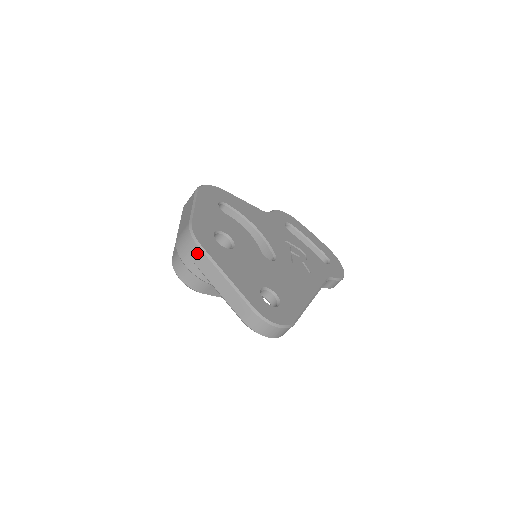
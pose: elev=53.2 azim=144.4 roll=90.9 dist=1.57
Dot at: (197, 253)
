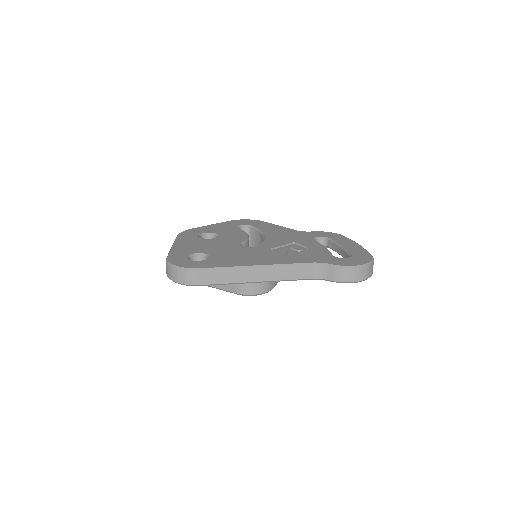
Dot at: occluded
